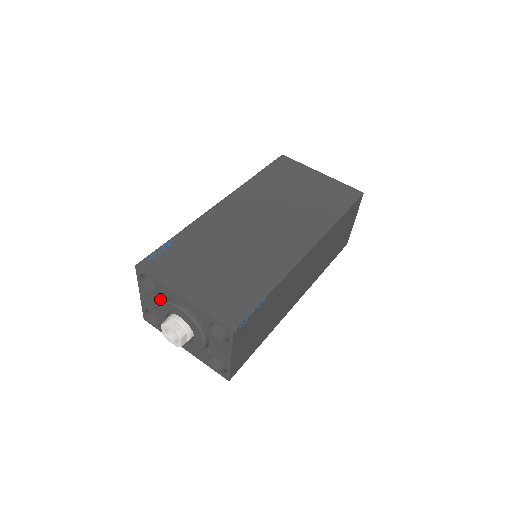
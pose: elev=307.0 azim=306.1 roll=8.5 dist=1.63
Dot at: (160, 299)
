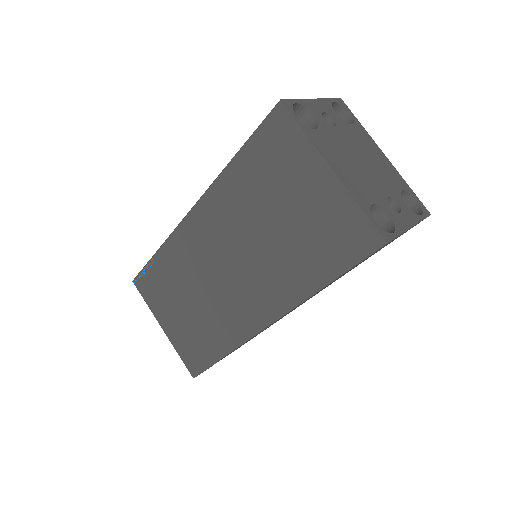
Dot at: occluded
